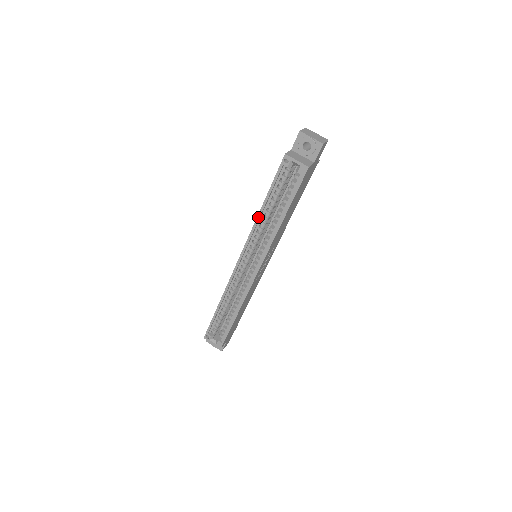
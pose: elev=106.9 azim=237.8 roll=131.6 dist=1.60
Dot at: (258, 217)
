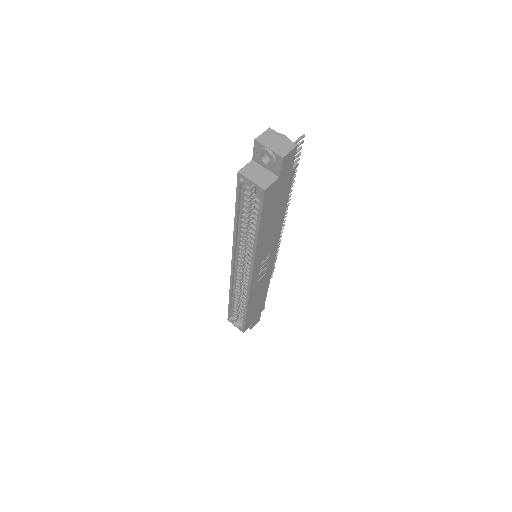
Dot at: (234, 230)
